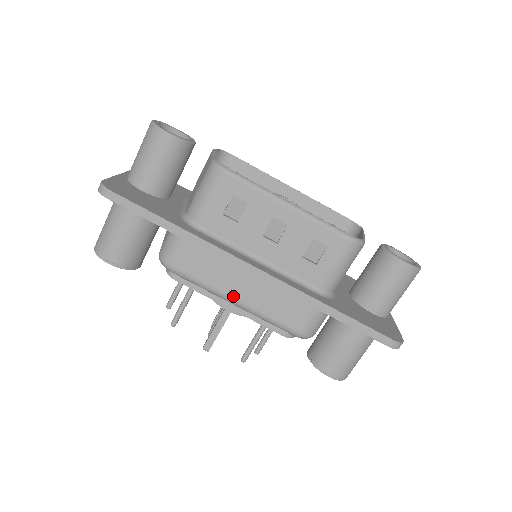
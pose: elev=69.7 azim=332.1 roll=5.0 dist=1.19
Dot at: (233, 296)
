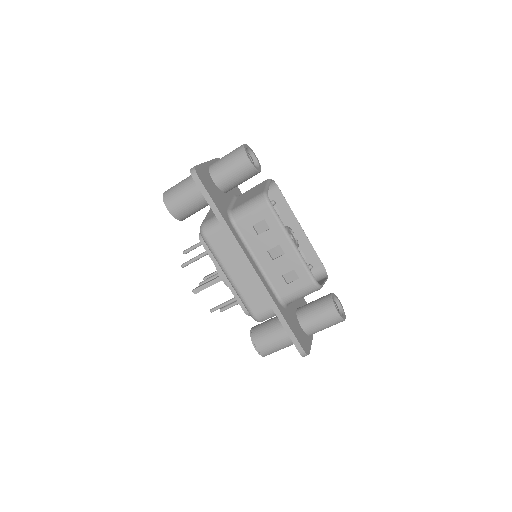
Dot at: (230, 274)
